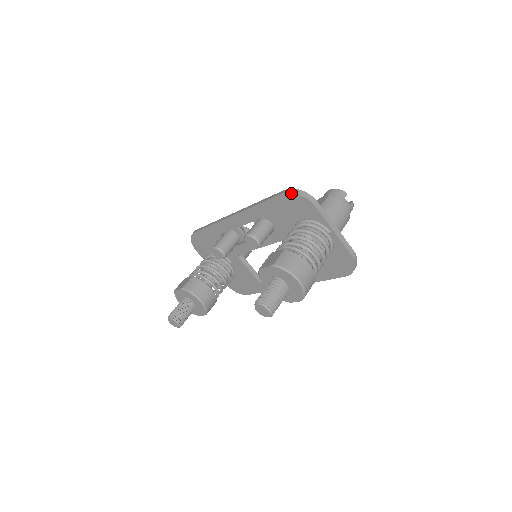
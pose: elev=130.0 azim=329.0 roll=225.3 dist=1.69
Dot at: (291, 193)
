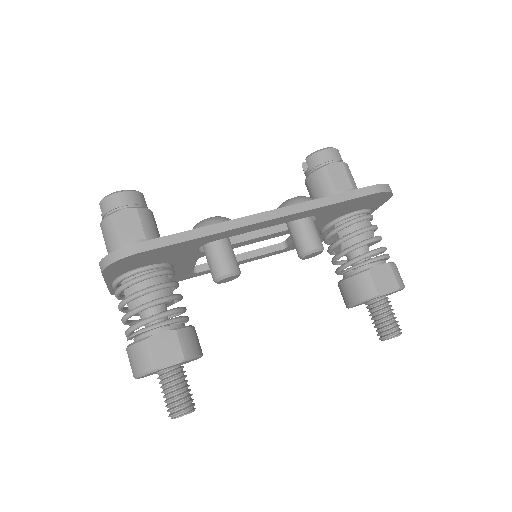
Dot at: (387, 192)
